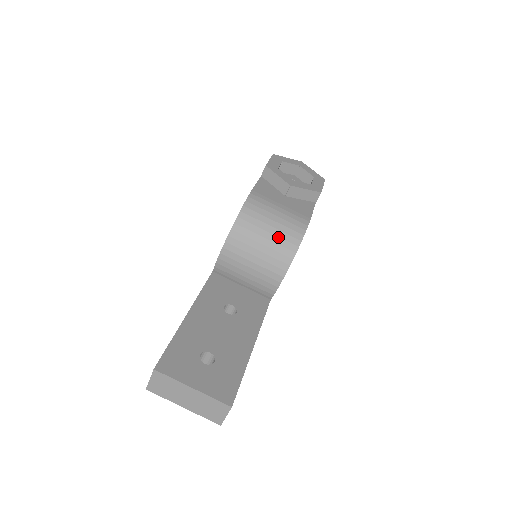
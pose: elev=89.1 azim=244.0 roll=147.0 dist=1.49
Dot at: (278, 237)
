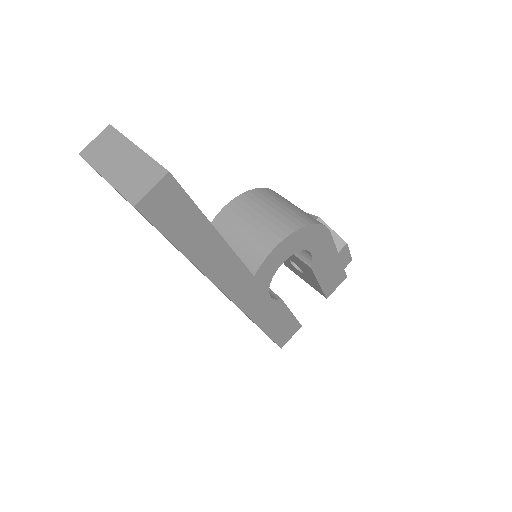
Dot at: (293, 211)
